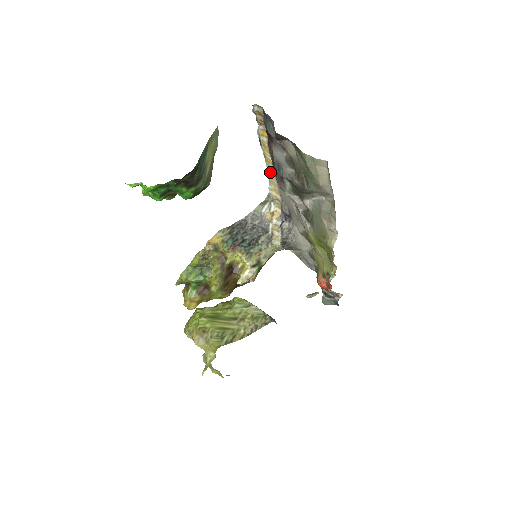
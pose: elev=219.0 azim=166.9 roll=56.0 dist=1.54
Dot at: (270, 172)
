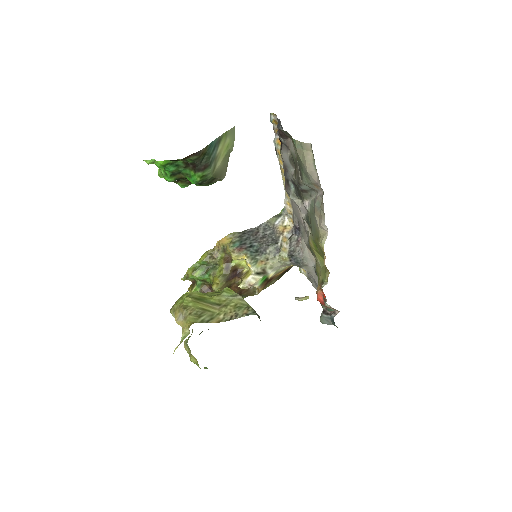
Dot at: occluded
